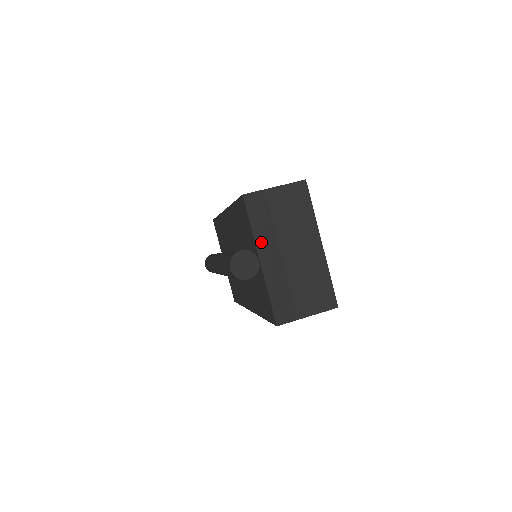
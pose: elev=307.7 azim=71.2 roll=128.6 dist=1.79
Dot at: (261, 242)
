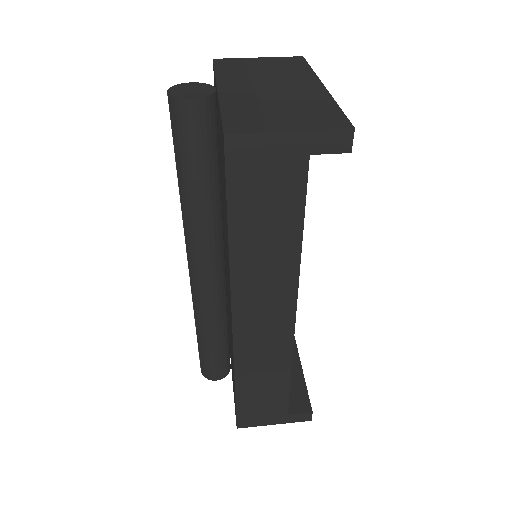
Dot at: (225, 80)
